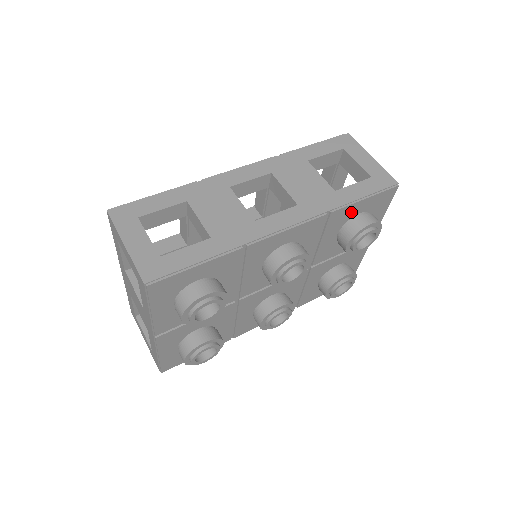
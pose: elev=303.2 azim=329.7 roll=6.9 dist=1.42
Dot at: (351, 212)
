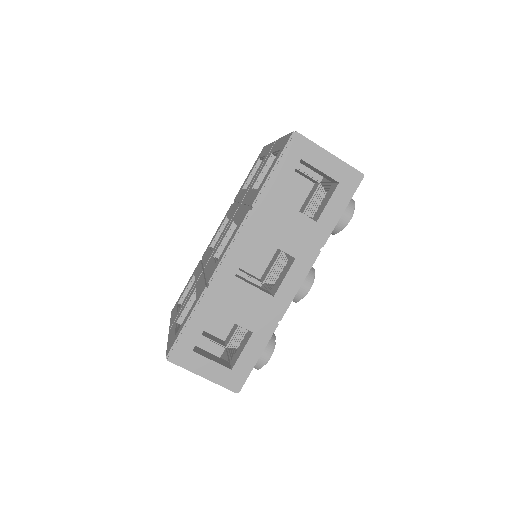
Dot at: occluded
